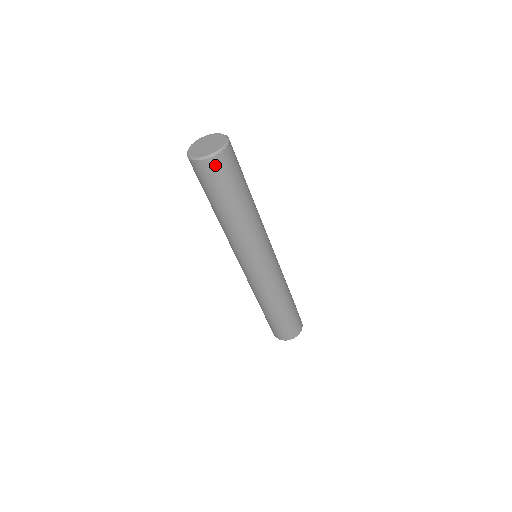
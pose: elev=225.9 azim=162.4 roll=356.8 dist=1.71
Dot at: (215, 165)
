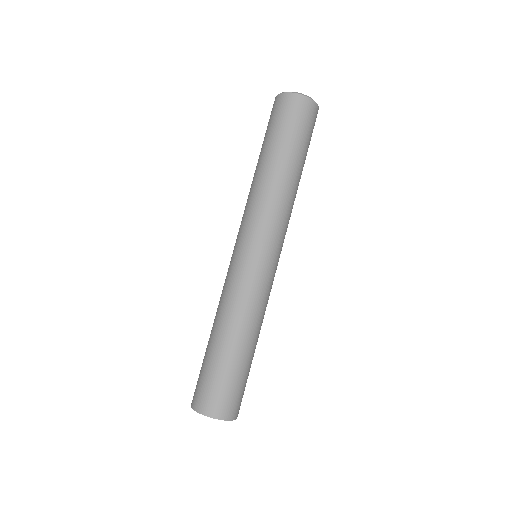
Dot at: (283, 102)
